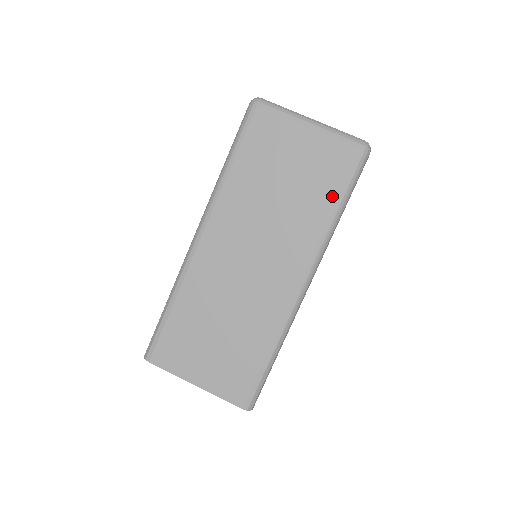
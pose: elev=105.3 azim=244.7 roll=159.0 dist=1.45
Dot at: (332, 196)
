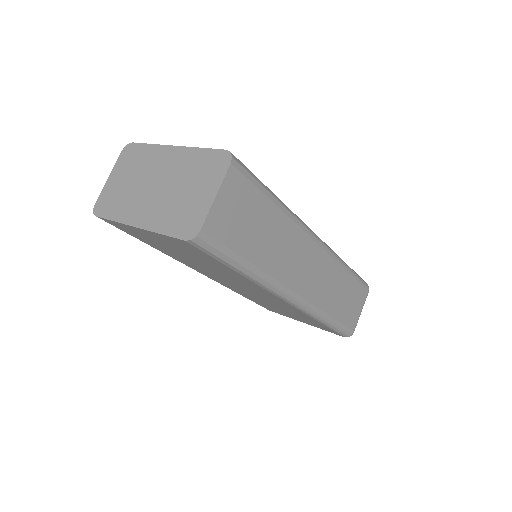
Dot at: occluded
